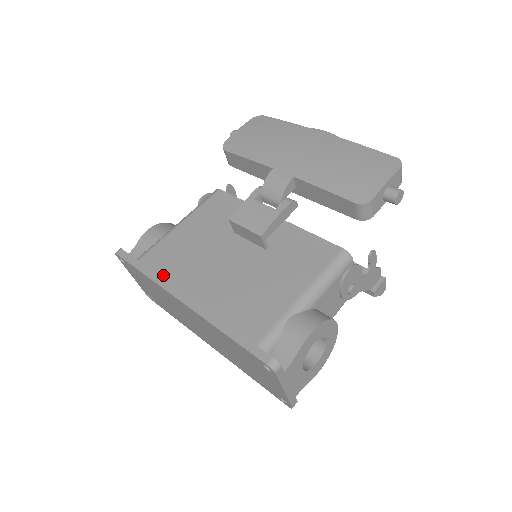
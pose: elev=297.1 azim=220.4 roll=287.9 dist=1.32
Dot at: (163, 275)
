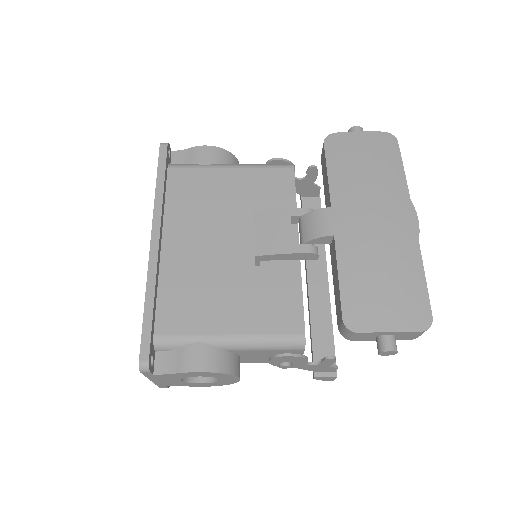
Dot at: (169, 201)
